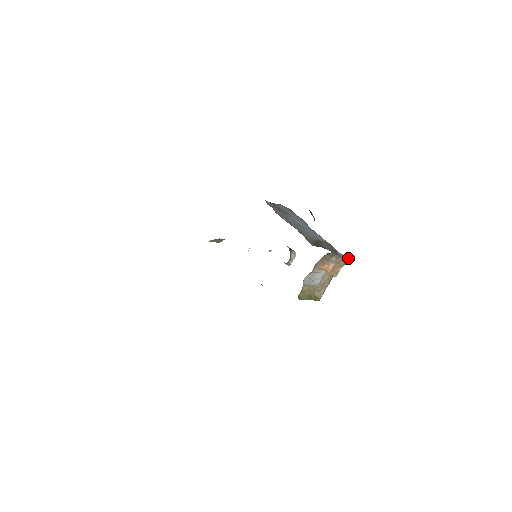
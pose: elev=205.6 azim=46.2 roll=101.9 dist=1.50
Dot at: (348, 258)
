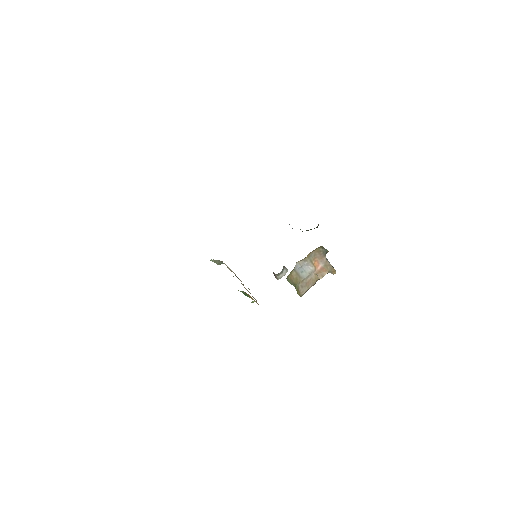
Dot at: occluded
